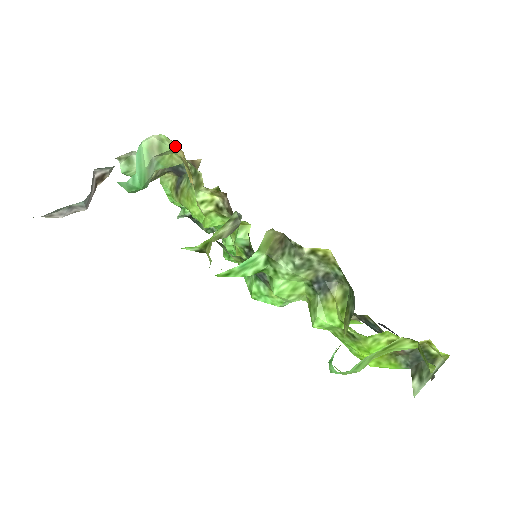
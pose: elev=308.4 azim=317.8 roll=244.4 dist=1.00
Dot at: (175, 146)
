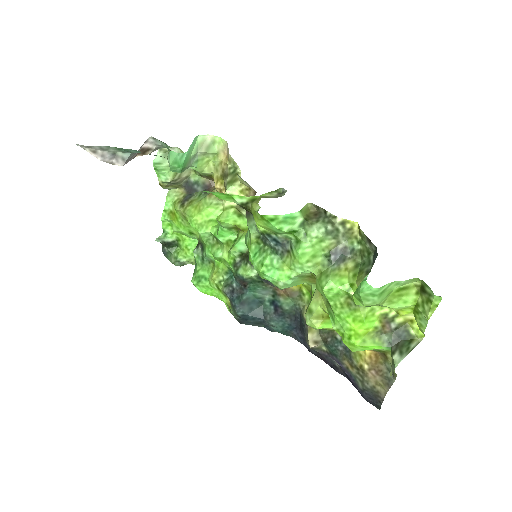
Dot at: (222, 150)
